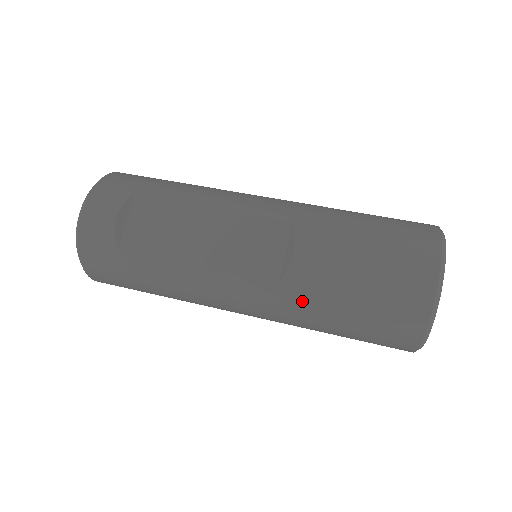
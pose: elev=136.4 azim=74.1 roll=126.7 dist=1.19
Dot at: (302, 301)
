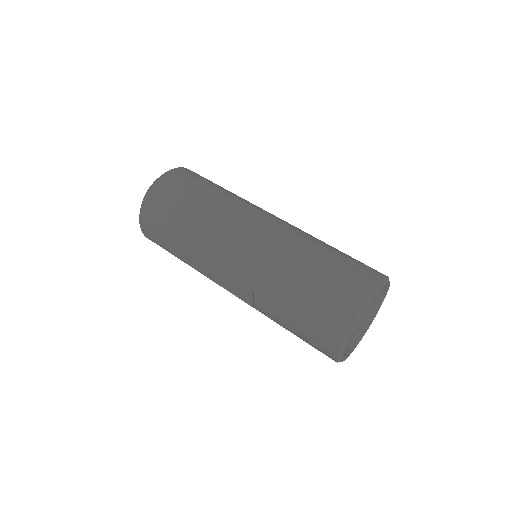
Dot at: occluded
